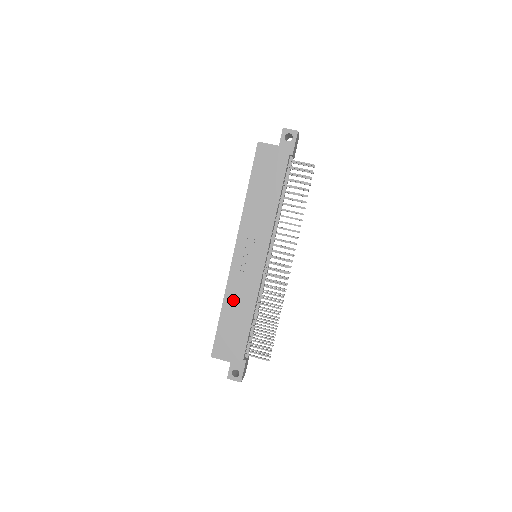
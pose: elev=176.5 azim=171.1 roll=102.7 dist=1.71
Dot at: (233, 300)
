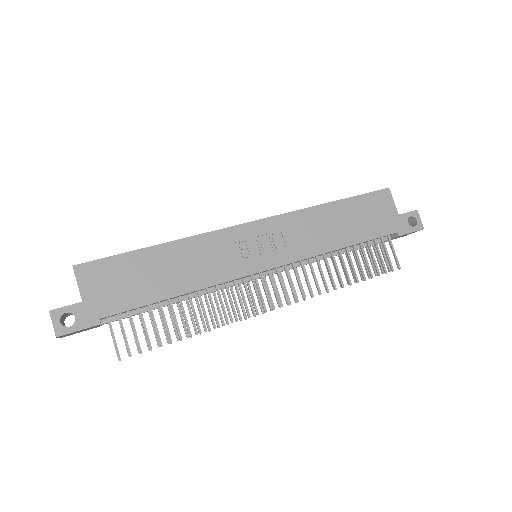
Dot at: (185, 254)
